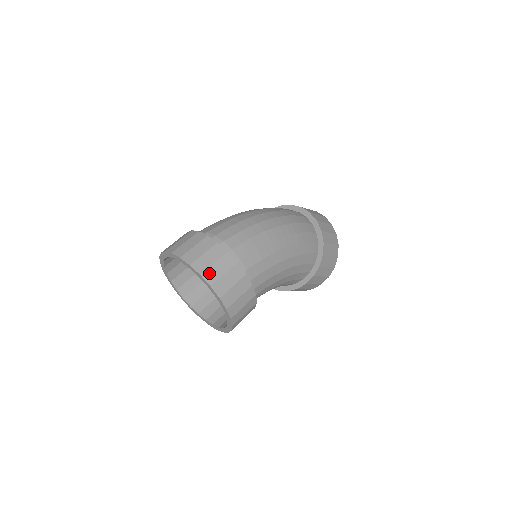
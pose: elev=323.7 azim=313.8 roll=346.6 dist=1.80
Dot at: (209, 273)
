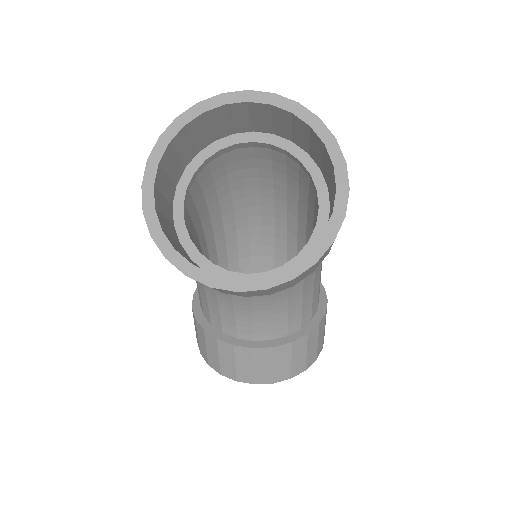
Dot at: occluded
